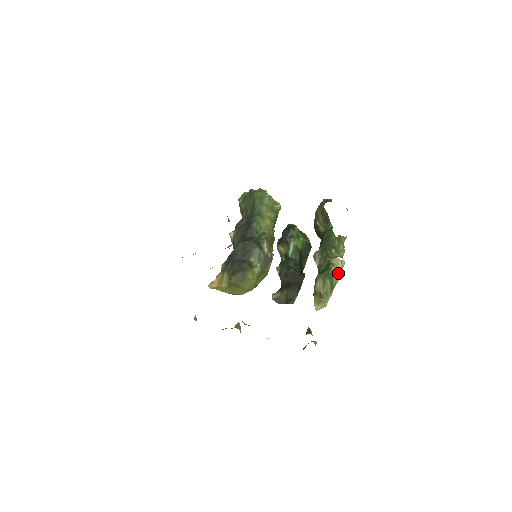
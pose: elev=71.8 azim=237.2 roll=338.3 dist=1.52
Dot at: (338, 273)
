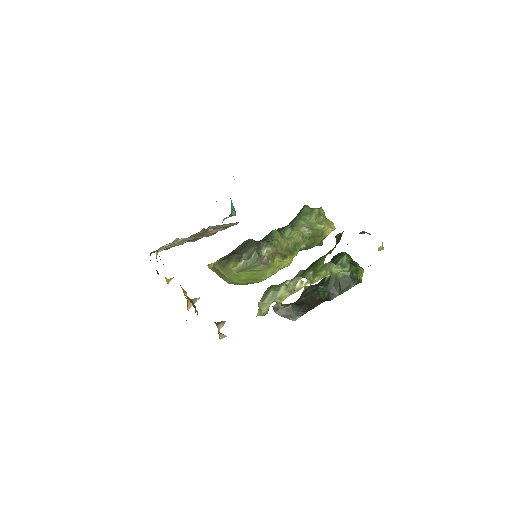
Dot at: (287, 289)
